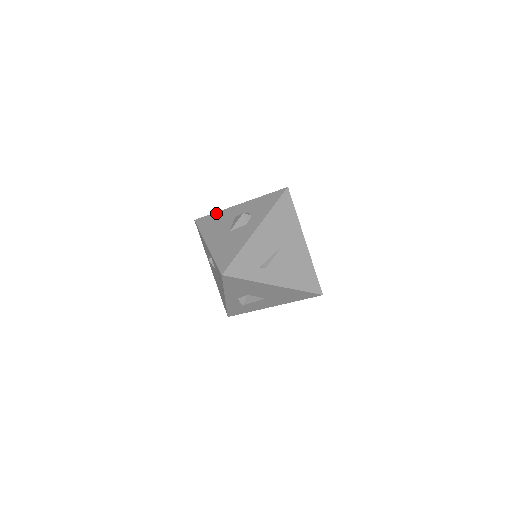
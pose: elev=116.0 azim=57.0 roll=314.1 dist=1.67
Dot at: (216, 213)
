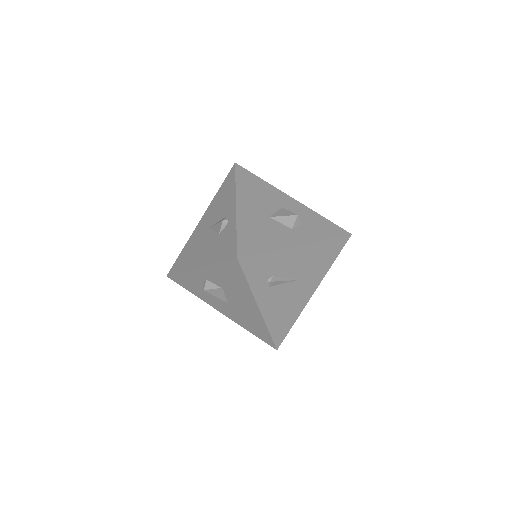
Dot at: (264, 181)
